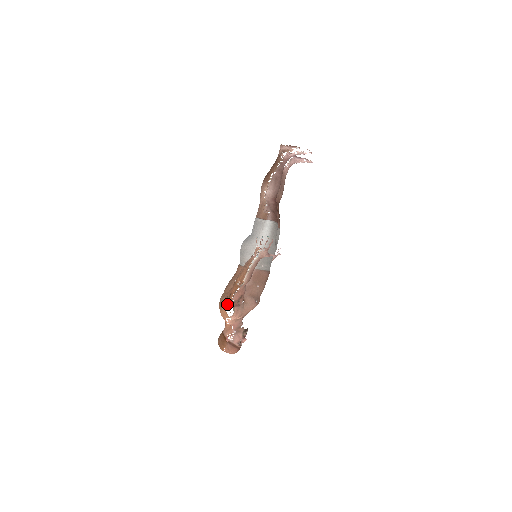
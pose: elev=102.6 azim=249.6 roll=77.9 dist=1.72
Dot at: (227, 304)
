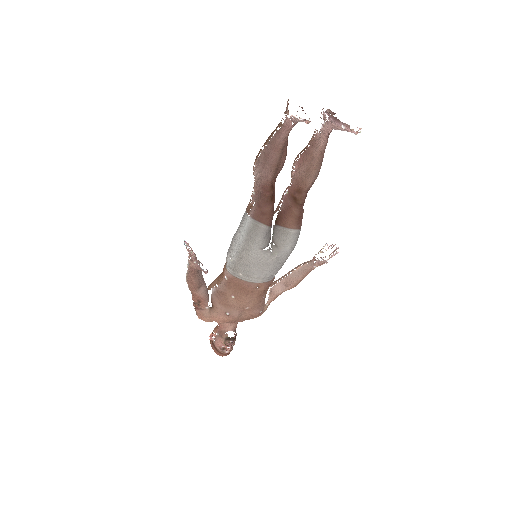
Dot at: occluded
